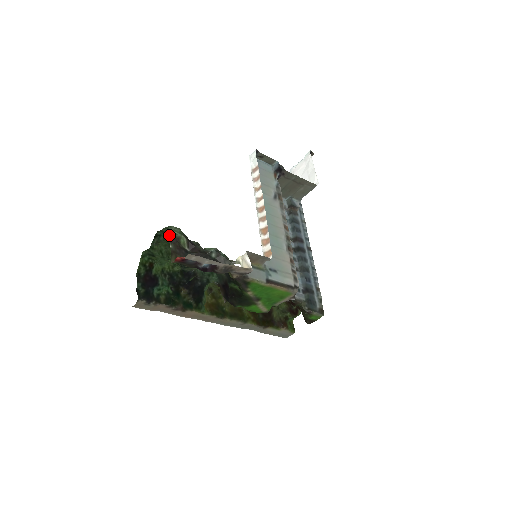
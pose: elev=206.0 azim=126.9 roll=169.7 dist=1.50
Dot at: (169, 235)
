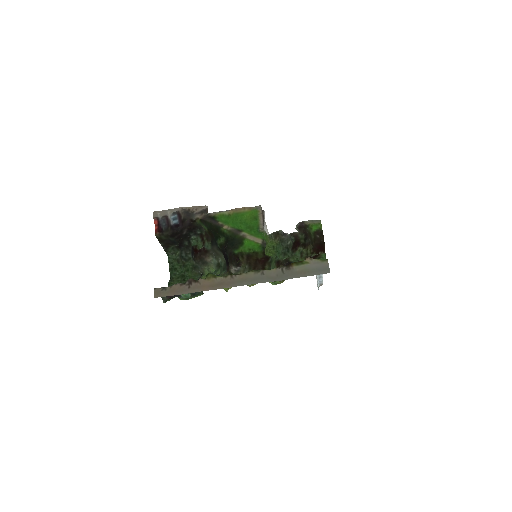
Dot at: (176, 268)
